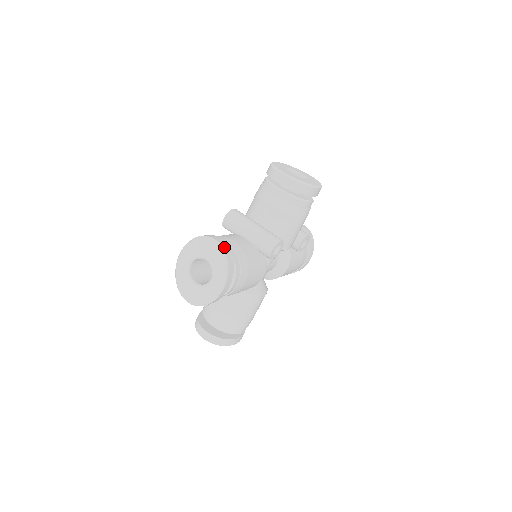
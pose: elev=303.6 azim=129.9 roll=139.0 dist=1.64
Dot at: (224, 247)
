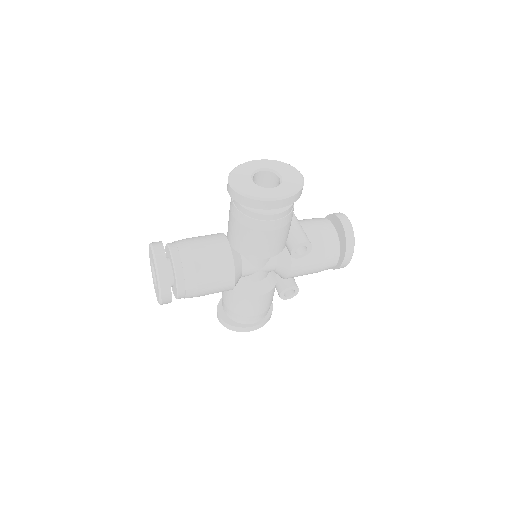
Dot at: occluded
